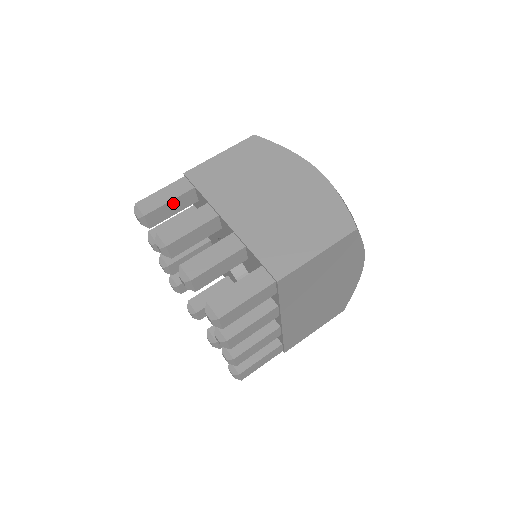
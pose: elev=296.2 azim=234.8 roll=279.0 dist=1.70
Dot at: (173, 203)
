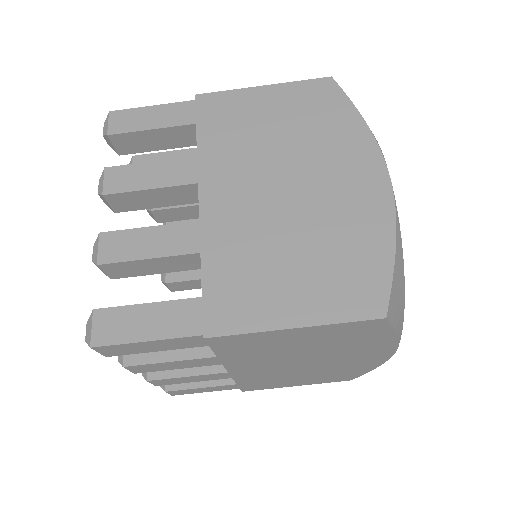
Dot at: (158, 133)
